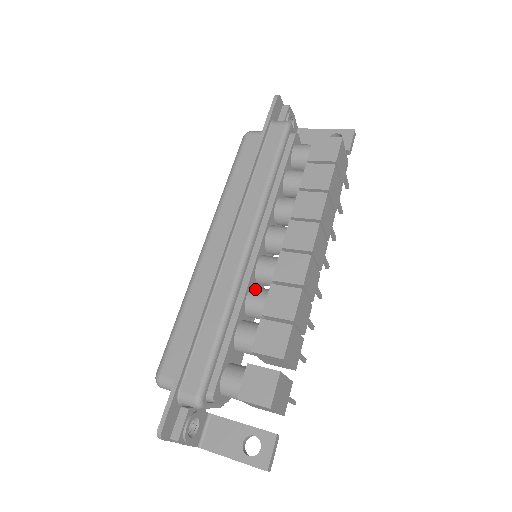
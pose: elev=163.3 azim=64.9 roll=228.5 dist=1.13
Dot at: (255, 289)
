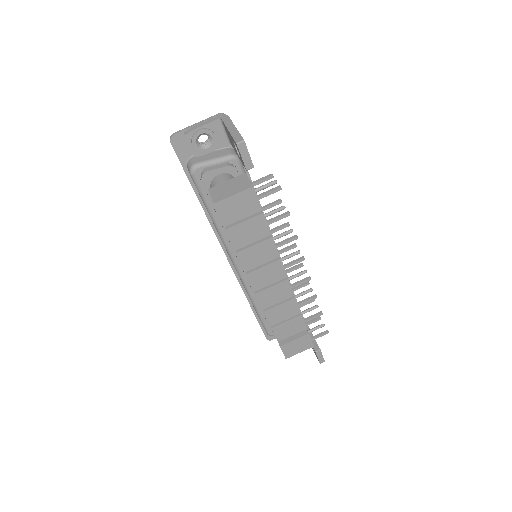
Dot at: occluded
